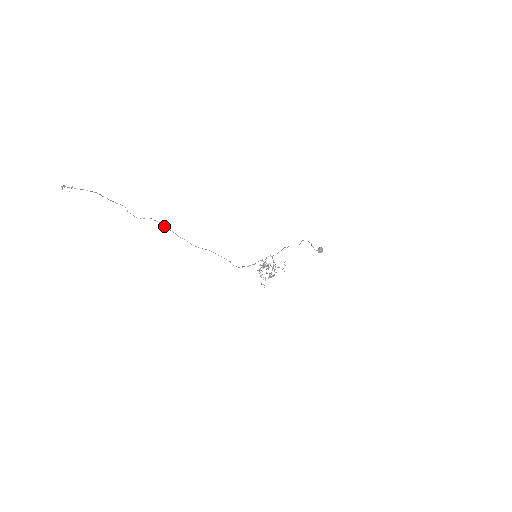
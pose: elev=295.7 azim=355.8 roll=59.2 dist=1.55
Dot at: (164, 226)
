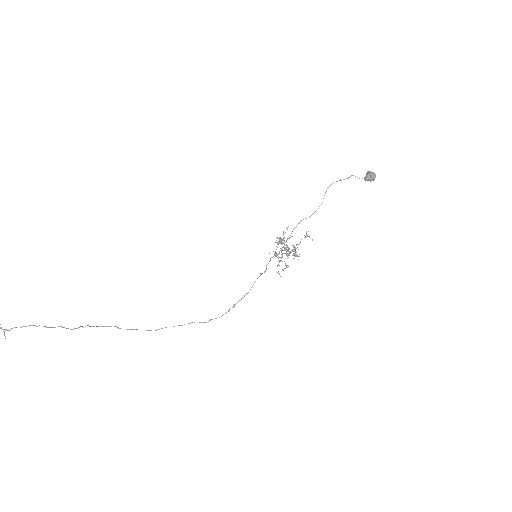
Dot at: (111, 326)
